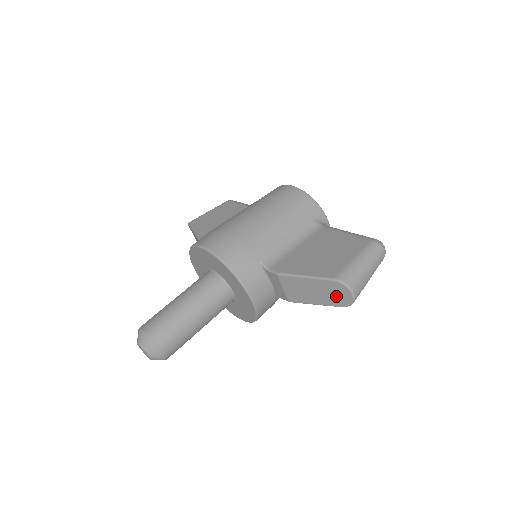
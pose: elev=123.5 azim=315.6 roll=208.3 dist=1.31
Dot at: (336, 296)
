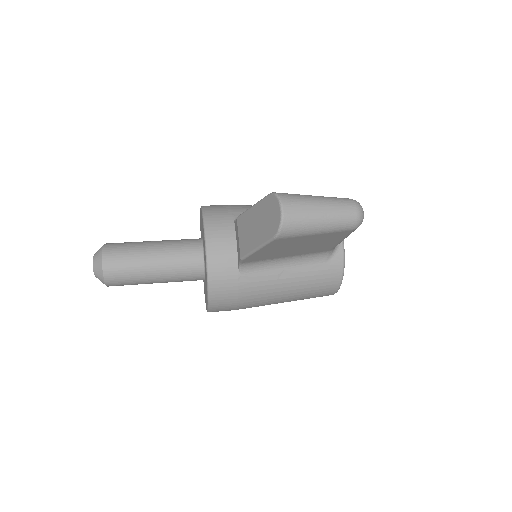
Dot at: (270, 220)
